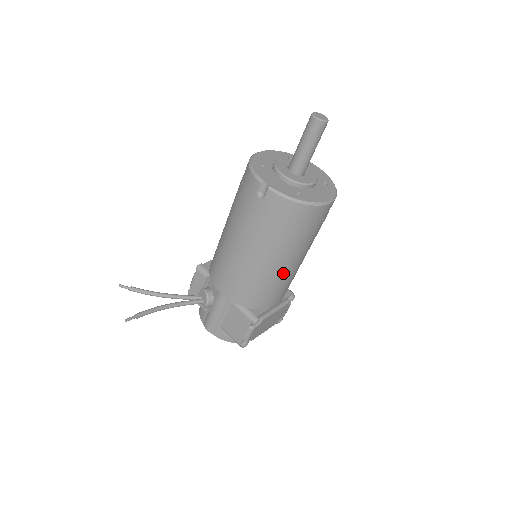
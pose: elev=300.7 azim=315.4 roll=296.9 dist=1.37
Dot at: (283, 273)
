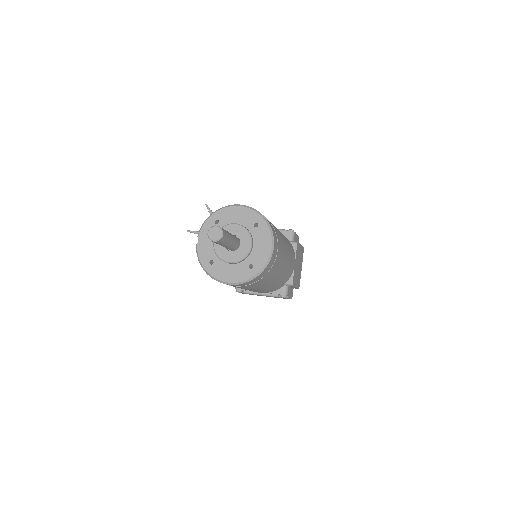
Dot at: occluded
